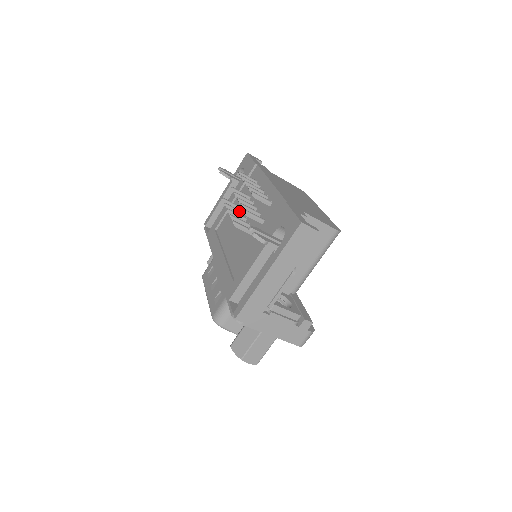
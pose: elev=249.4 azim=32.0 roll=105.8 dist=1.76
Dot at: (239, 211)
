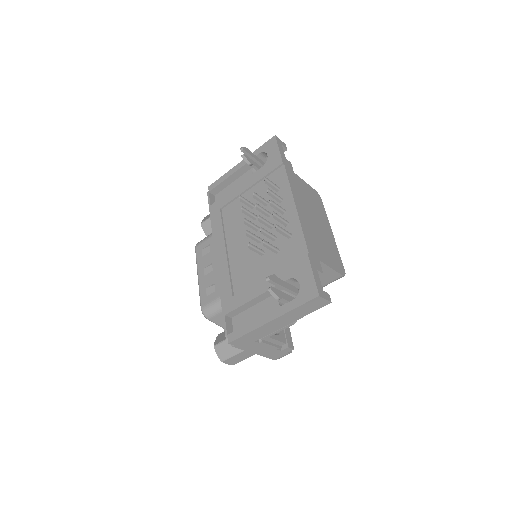
Dot at: (253, 215)
